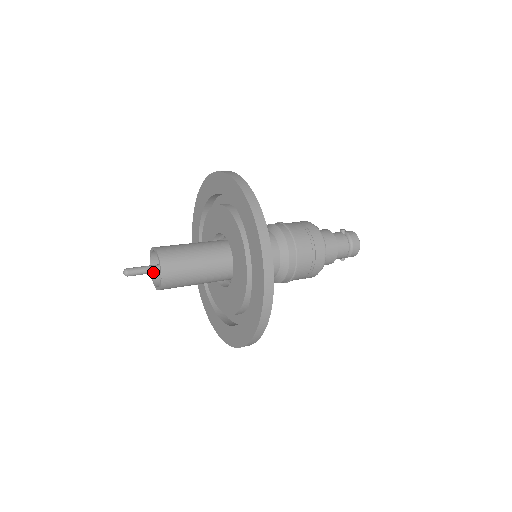
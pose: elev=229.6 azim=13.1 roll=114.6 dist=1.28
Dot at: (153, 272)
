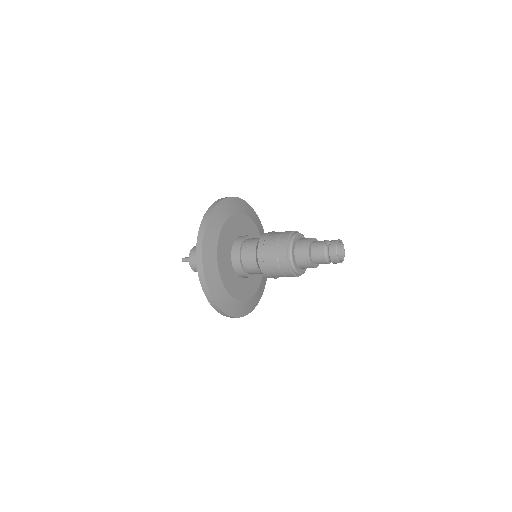
Dot at: occluded
